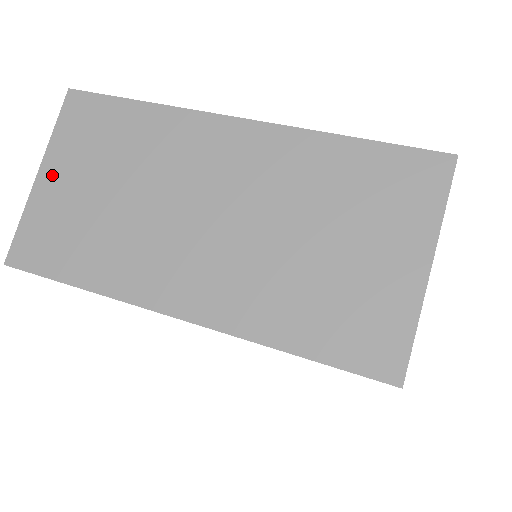
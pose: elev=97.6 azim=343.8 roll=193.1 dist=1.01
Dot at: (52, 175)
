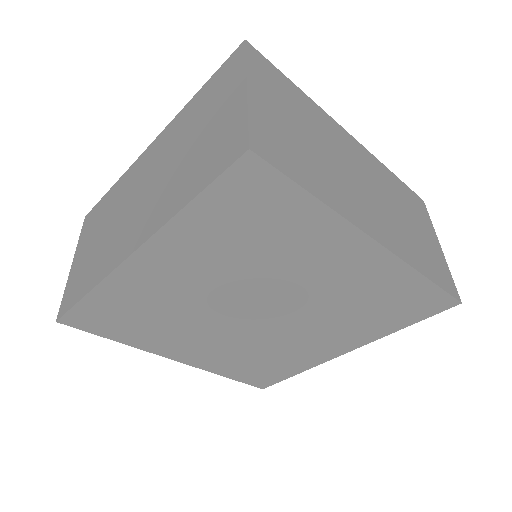
Dot at: (260, 96)
